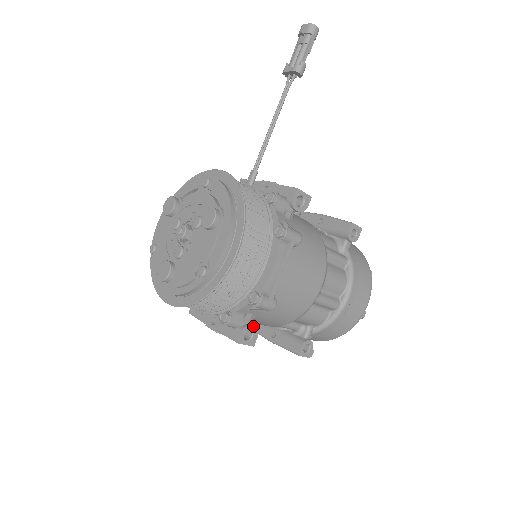
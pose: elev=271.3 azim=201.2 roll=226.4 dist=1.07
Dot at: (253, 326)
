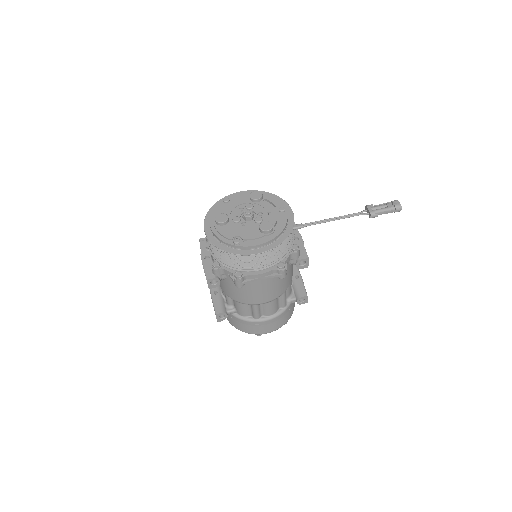
Dot at: occluded
